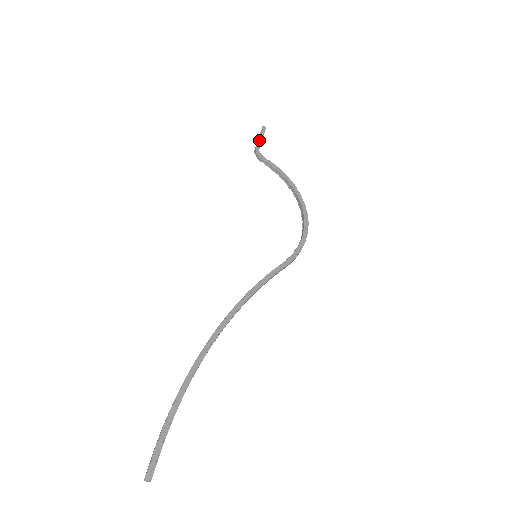
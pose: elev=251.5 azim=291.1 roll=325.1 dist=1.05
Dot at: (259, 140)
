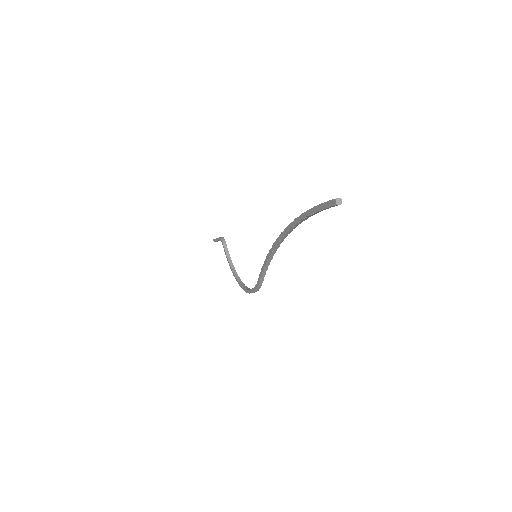
Dot at: occluded
